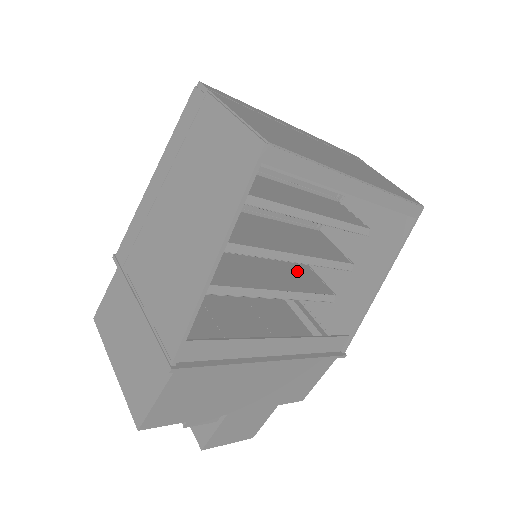
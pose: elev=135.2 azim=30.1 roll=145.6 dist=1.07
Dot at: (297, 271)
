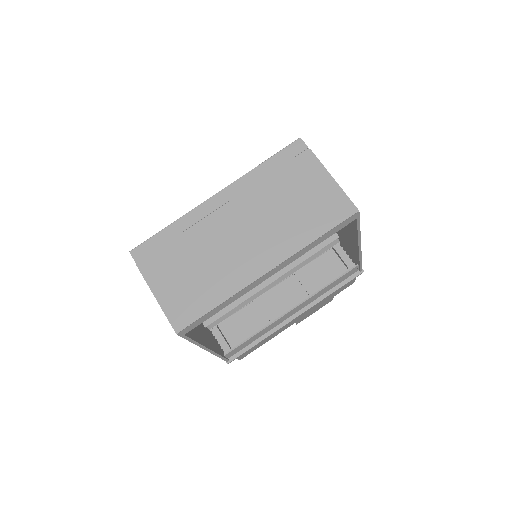
Dot at: occluded
